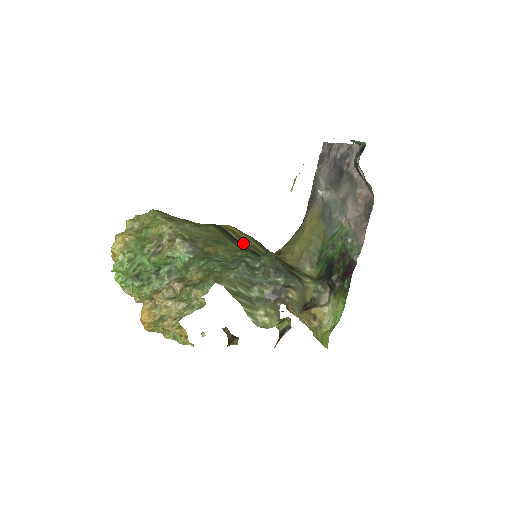
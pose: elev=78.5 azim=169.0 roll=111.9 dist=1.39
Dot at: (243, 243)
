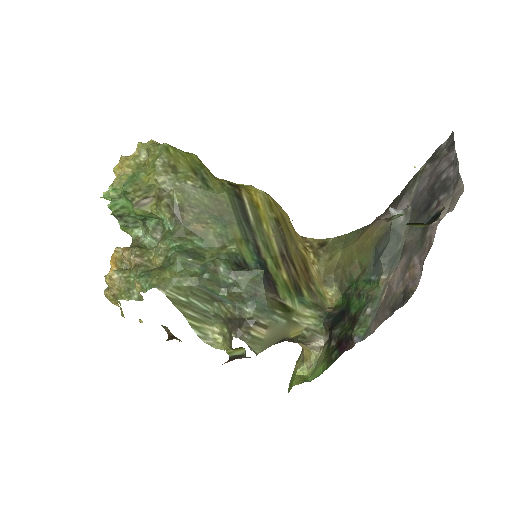
Dot at: (254, 230)
